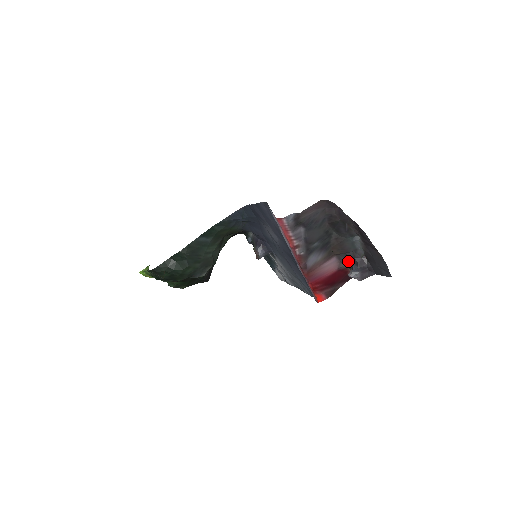
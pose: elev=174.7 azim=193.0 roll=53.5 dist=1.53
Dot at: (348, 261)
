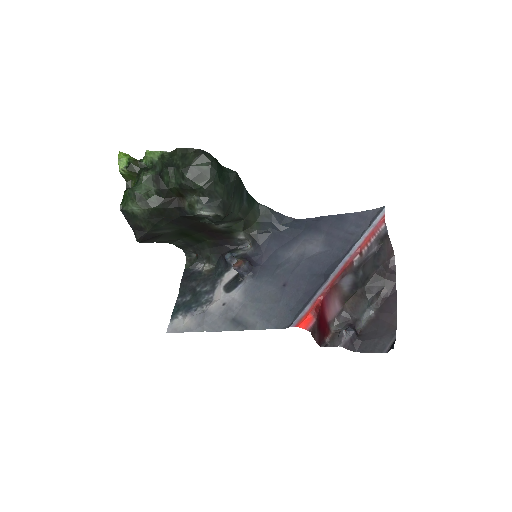
Dot at: (343, 323)
